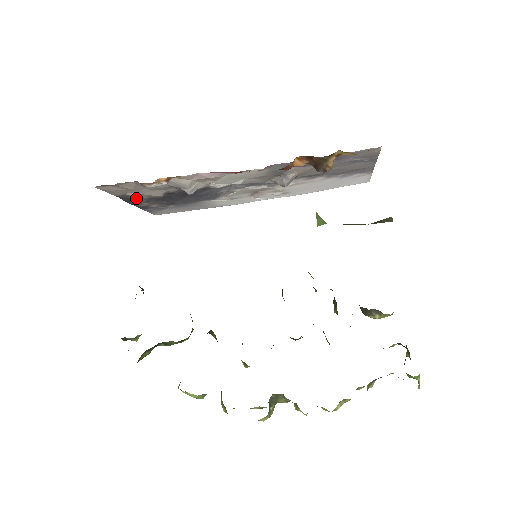
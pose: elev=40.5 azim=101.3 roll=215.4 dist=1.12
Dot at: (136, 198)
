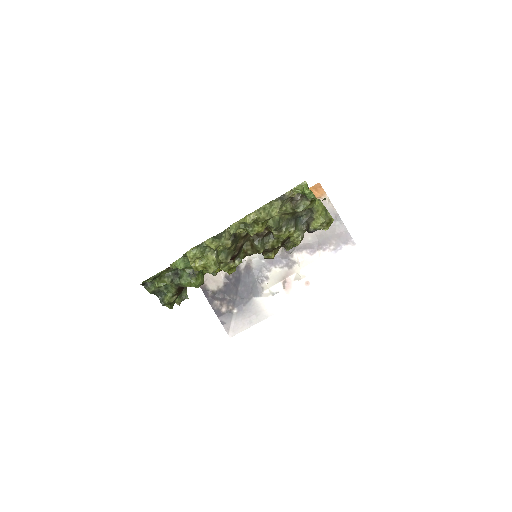
Dot at: (211, 293)
